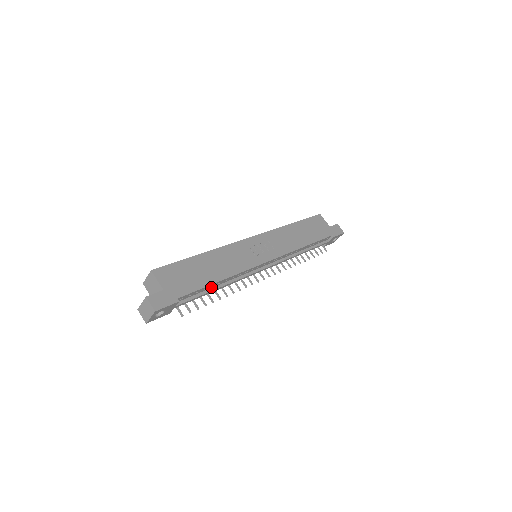
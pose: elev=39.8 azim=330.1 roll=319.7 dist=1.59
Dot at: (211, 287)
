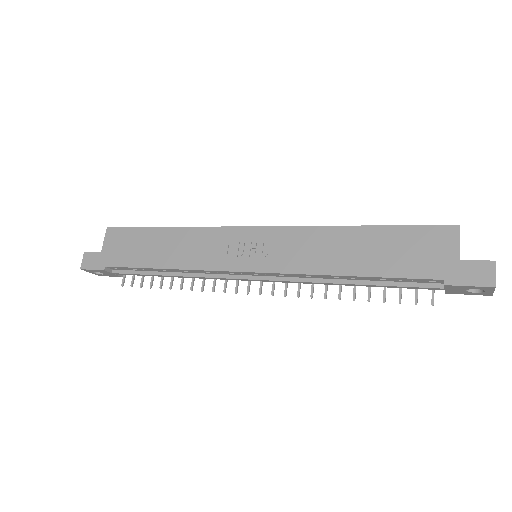
Dot at: (157, 270)
